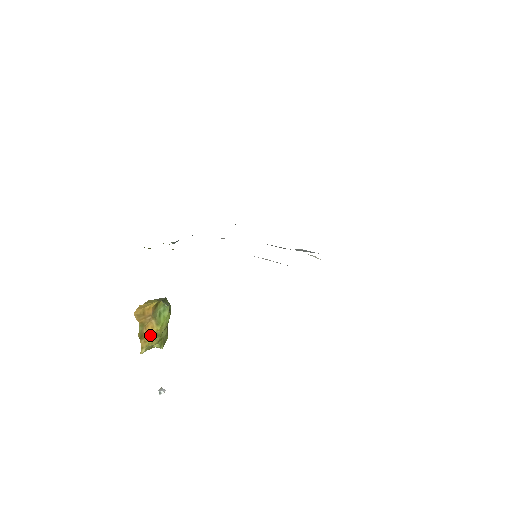
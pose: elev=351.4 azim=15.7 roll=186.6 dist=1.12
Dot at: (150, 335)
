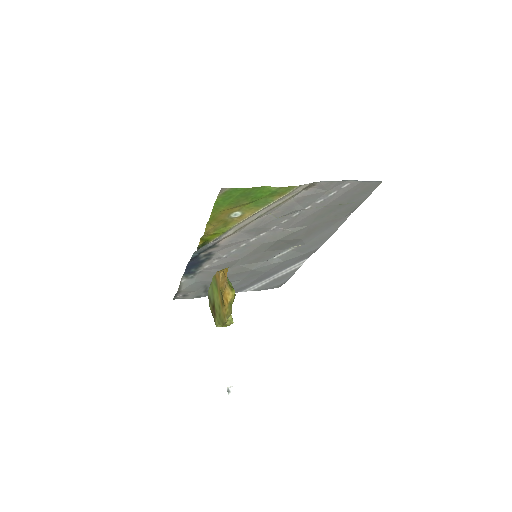
Dot at: (228, 302)
